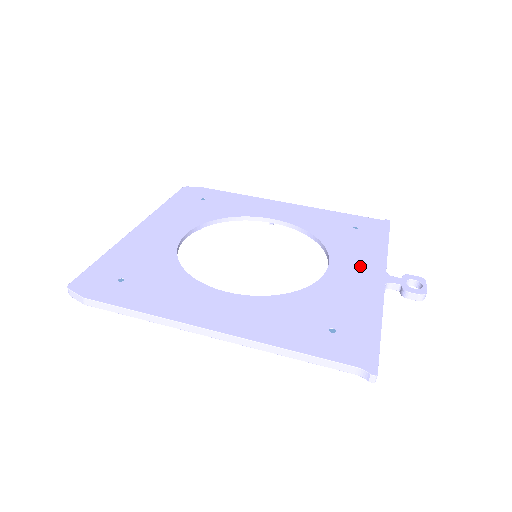
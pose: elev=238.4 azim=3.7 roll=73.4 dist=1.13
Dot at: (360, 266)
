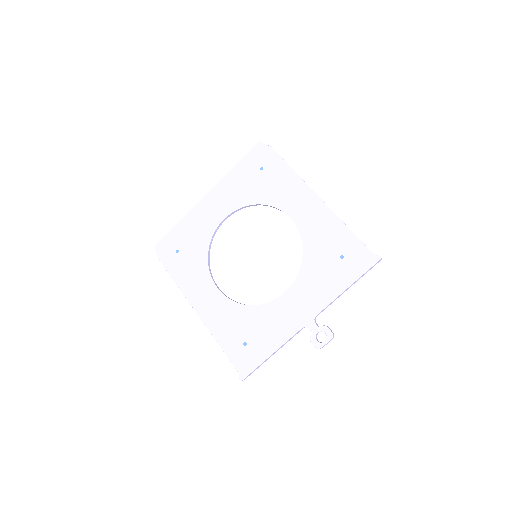
Dot at: (304, 303)
